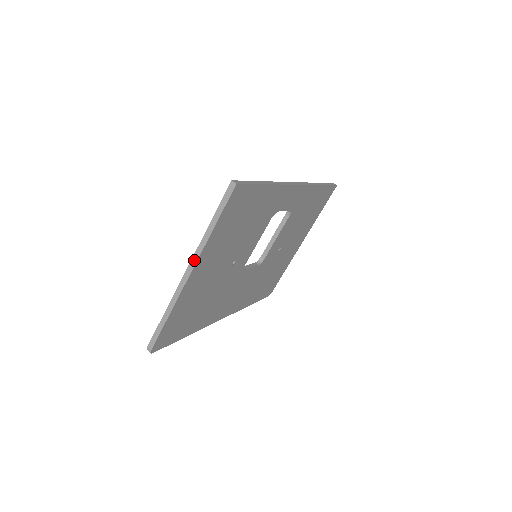
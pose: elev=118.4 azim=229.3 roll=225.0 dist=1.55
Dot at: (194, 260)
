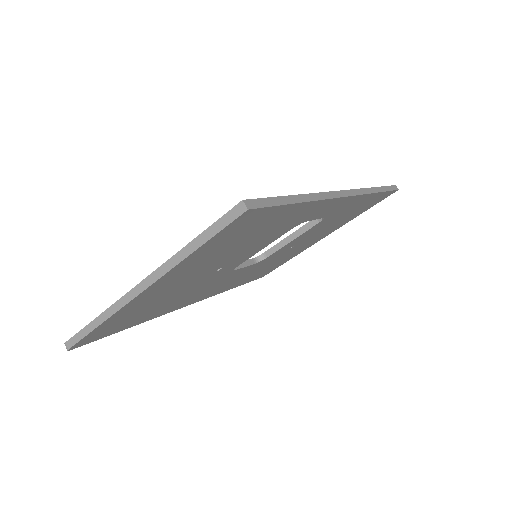
Dot at: (152, 278)
